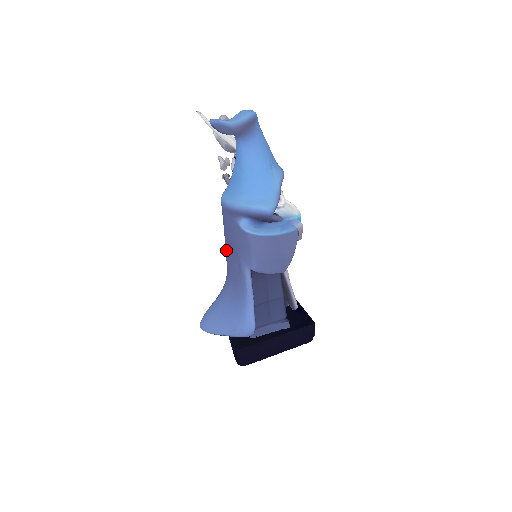
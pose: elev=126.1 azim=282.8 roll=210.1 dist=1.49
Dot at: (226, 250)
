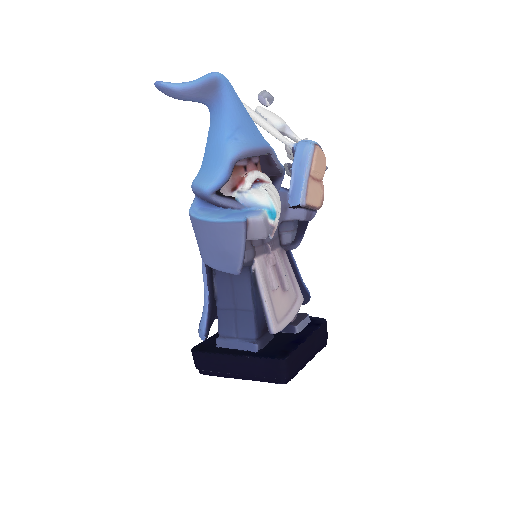
Dot at: occluded
